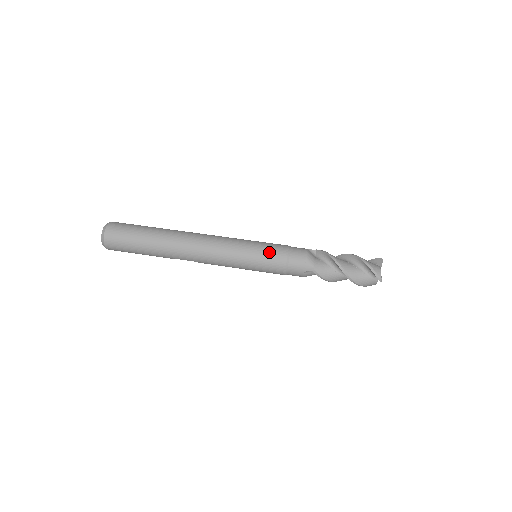
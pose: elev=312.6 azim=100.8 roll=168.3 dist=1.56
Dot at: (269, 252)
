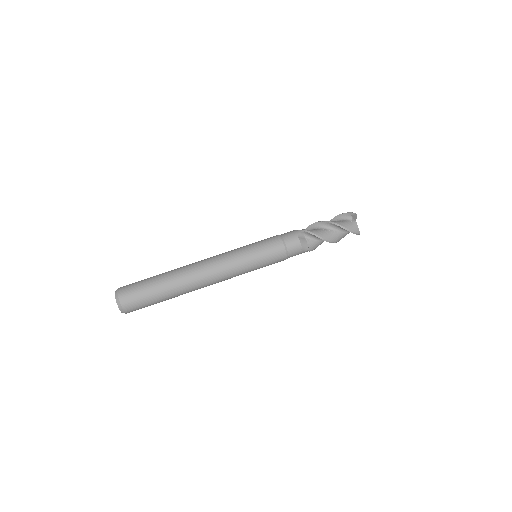
Dot at: (271, 258)
